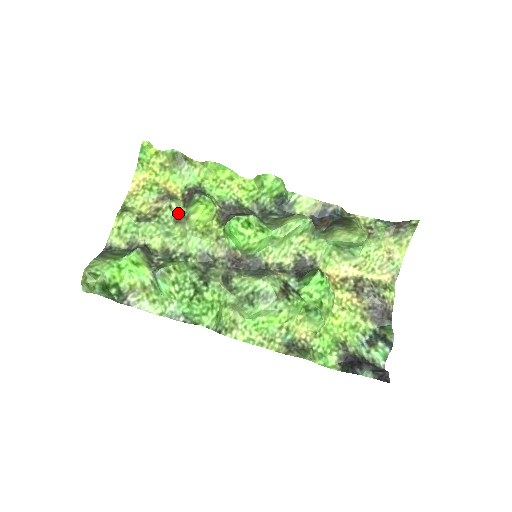
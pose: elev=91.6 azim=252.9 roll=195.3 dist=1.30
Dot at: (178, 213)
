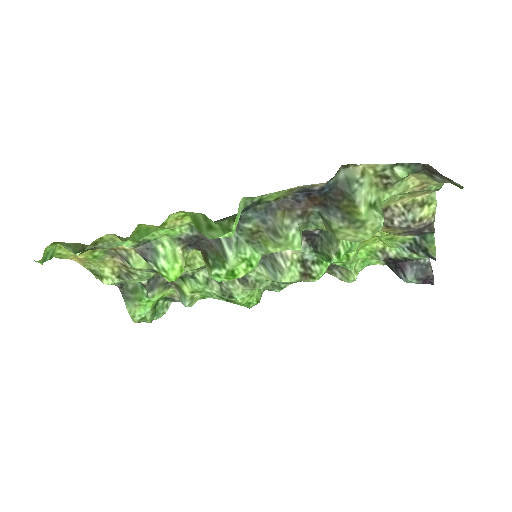
Dot at: (149, 269)
